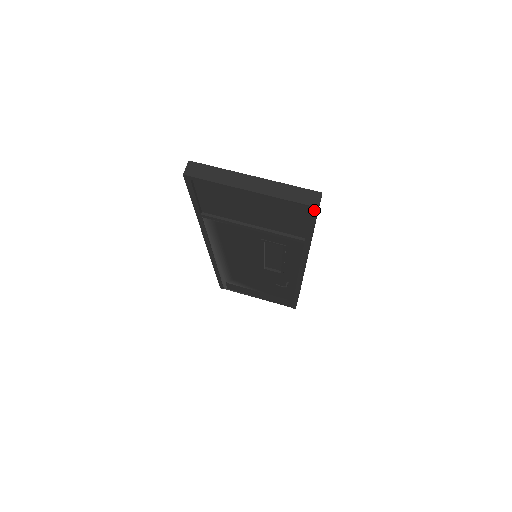
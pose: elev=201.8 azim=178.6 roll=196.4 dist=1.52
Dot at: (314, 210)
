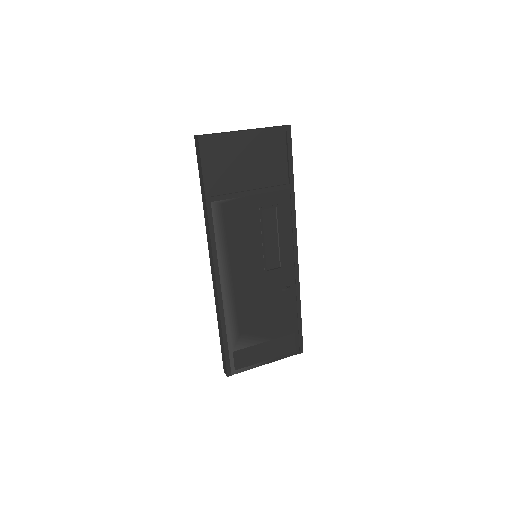
Dot at: (289, 131)
